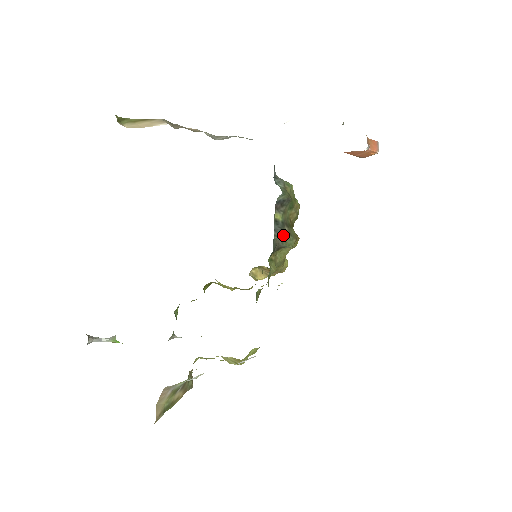
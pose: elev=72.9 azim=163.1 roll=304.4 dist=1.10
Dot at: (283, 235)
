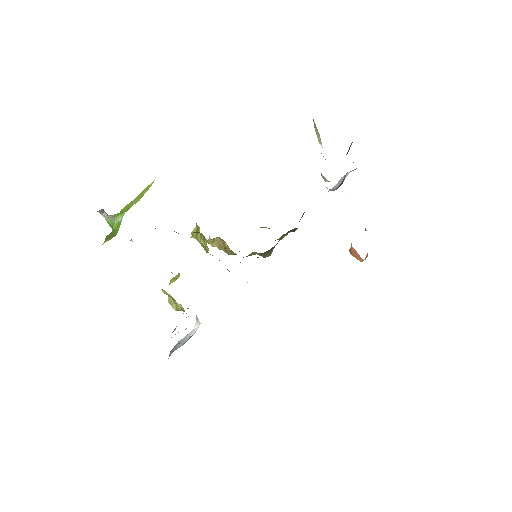
Dot at: (272, 250)
